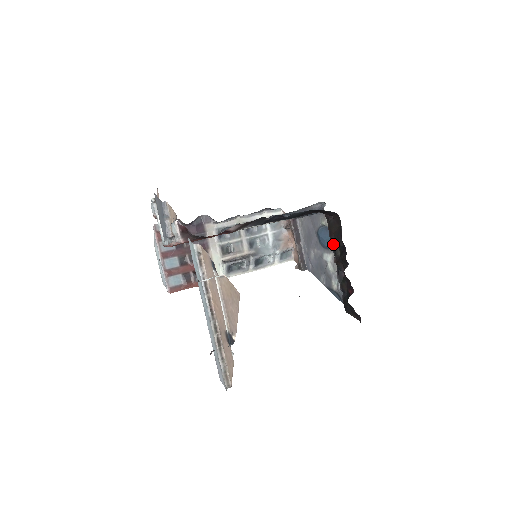
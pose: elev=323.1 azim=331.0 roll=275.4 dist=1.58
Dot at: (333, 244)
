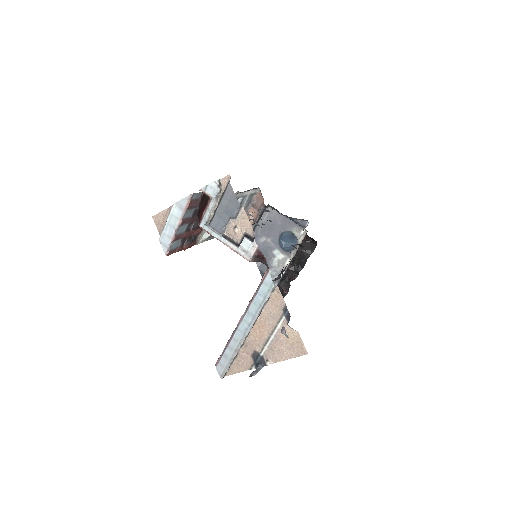
Dot at: (296, 256)
